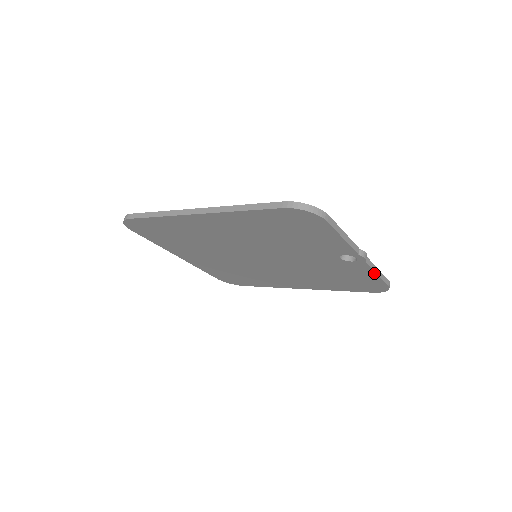
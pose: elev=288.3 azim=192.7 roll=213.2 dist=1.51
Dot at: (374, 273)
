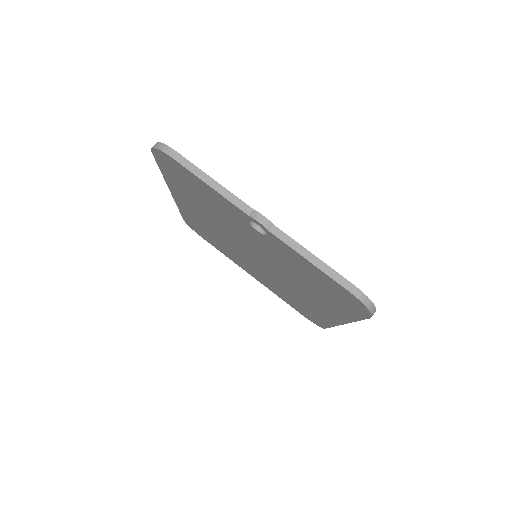
Dot at: (304, 258)
